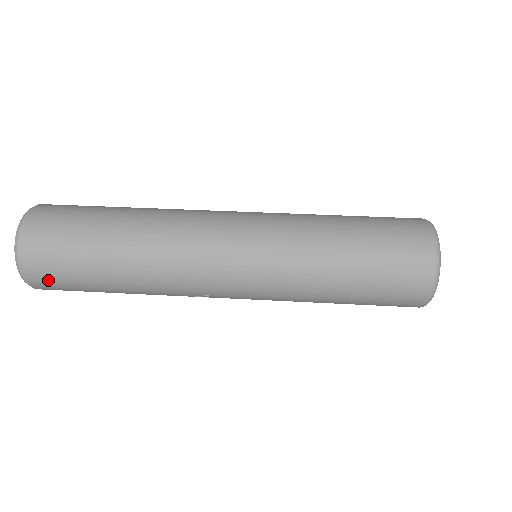
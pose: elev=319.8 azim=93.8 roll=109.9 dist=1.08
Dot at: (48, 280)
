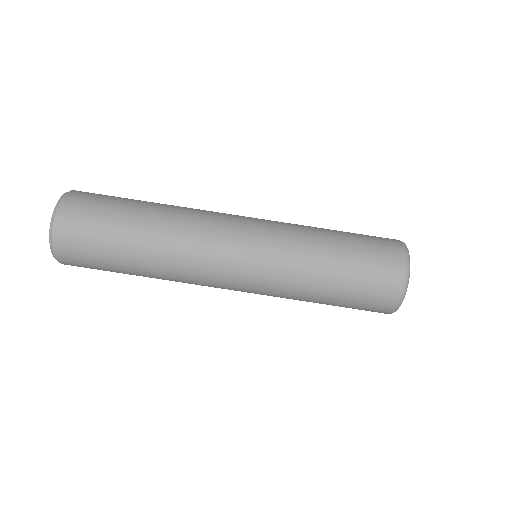
Dot at: occluded
